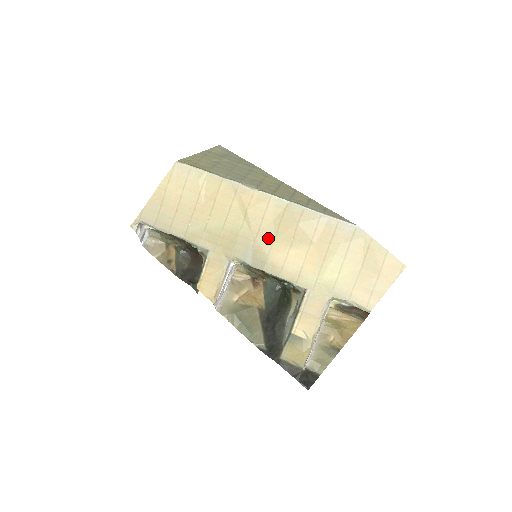
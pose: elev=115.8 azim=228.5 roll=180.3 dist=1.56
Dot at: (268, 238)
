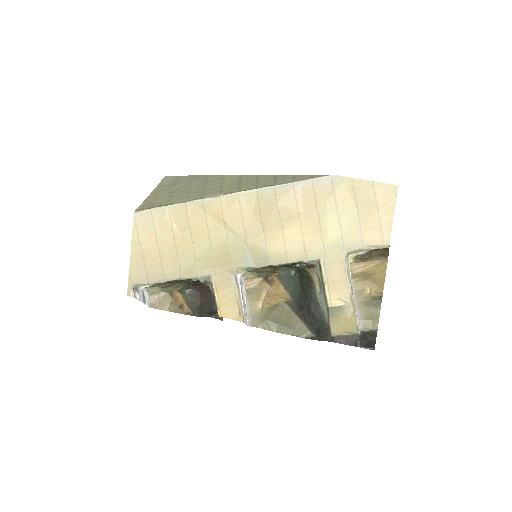
Dot at: (257, 233)
